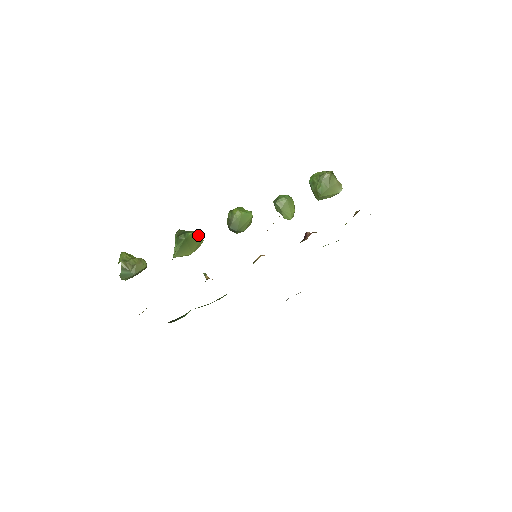
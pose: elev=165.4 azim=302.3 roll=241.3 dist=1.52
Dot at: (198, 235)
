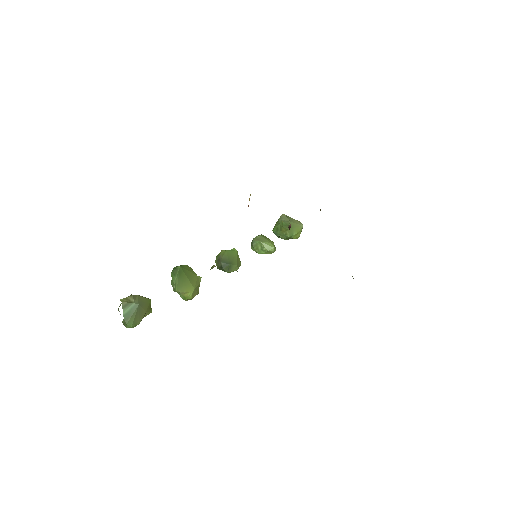
Dot at: (193, 271)
